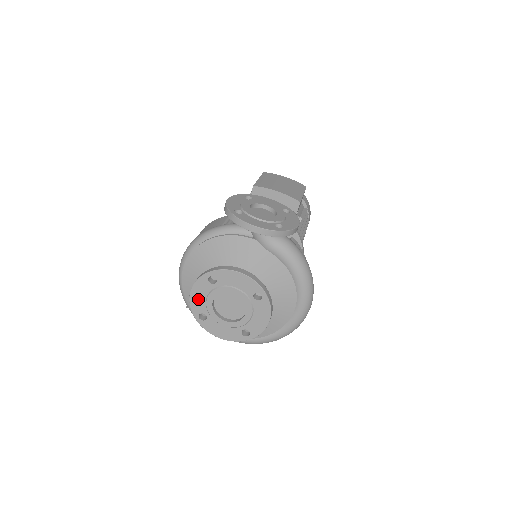
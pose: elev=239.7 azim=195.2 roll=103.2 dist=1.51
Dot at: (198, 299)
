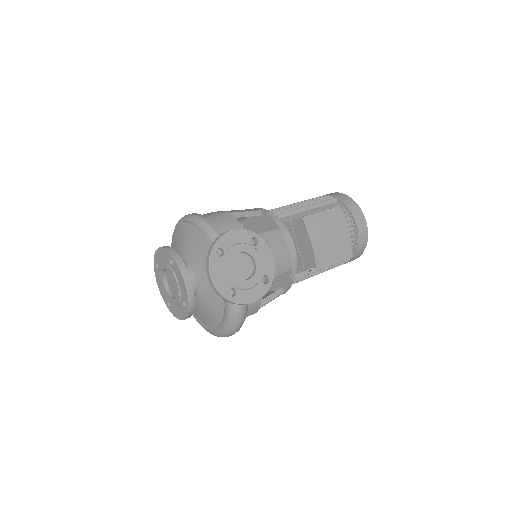
Dot at: (160, 256)
